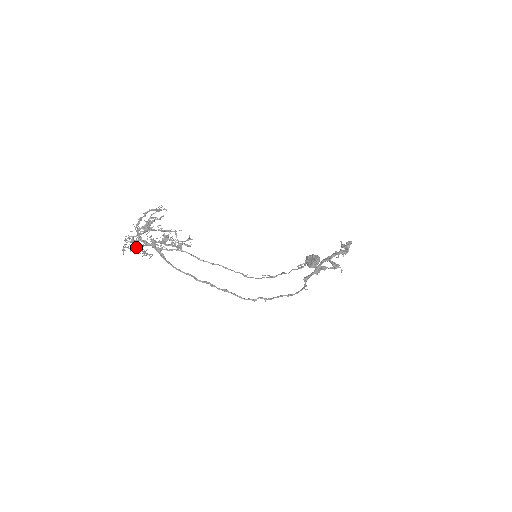
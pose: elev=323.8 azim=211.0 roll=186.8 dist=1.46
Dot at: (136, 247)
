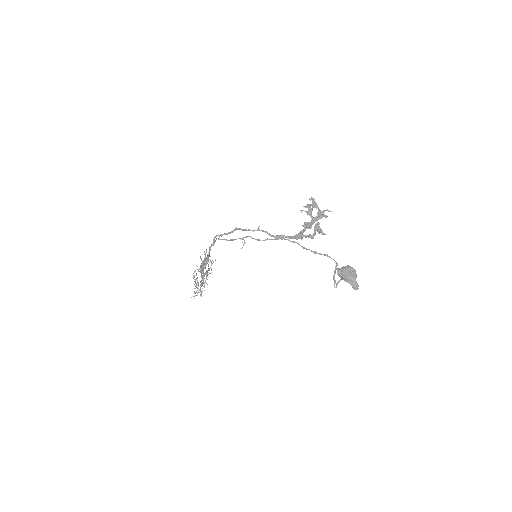
Dot at: occluded
